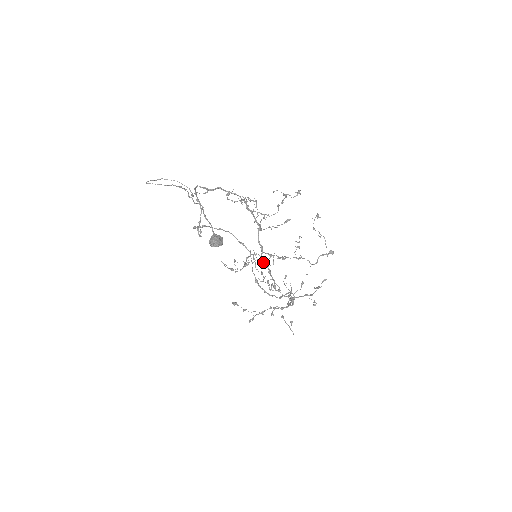
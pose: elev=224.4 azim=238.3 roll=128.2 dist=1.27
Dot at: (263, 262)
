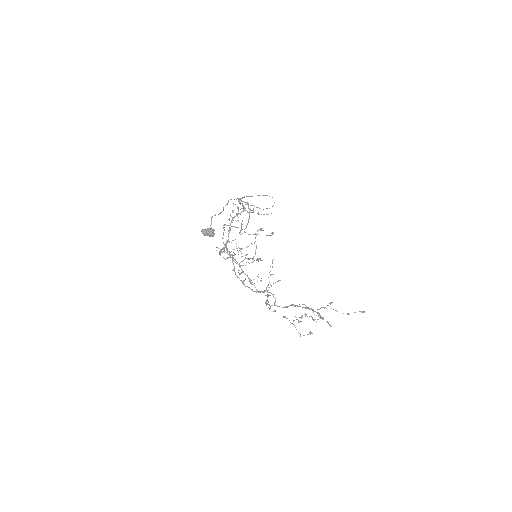
Dot at: occluded
